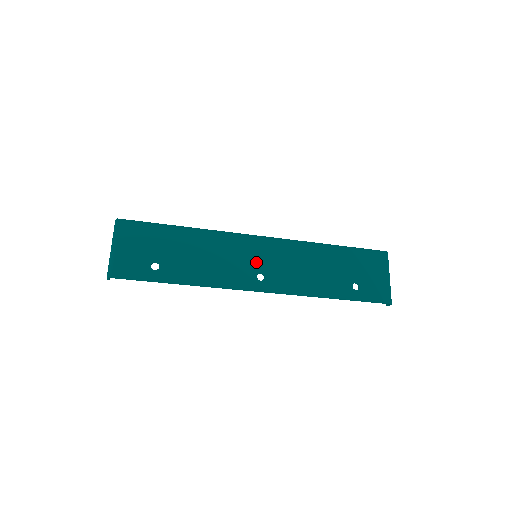
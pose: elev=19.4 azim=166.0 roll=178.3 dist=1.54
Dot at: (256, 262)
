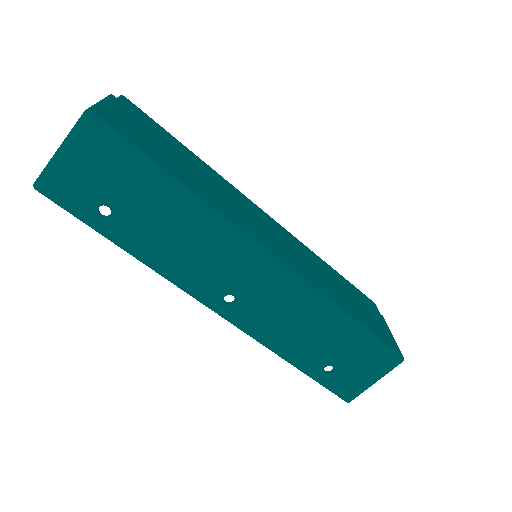
Dot at: (237, 282)
